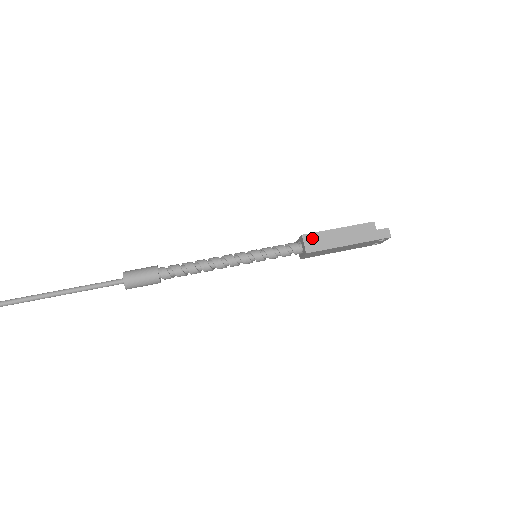
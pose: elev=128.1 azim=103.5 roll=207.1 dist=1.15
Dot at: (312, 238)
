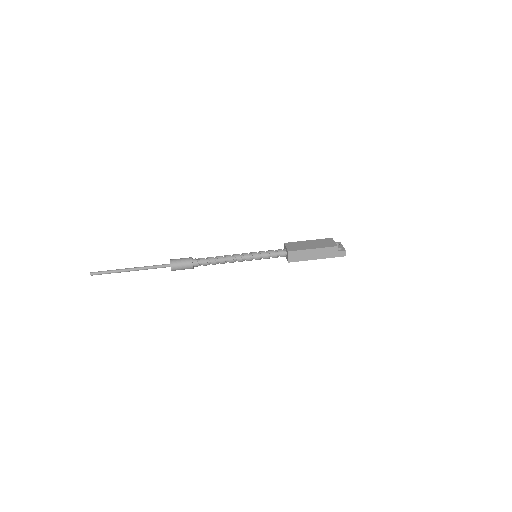
Dot at: (294, 254)
